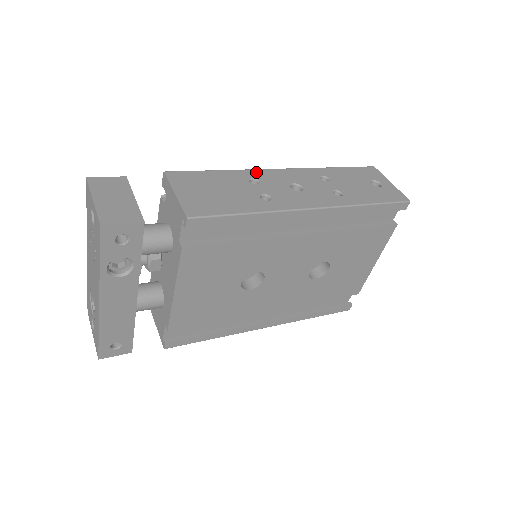
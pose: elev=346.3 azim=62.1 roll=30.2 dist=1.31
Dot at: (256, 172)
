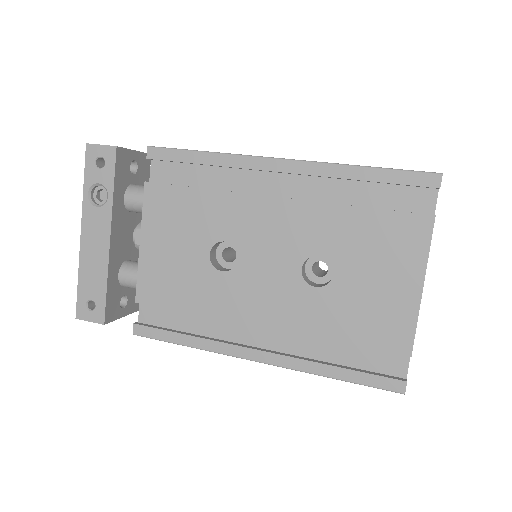
Dot at: occluded
